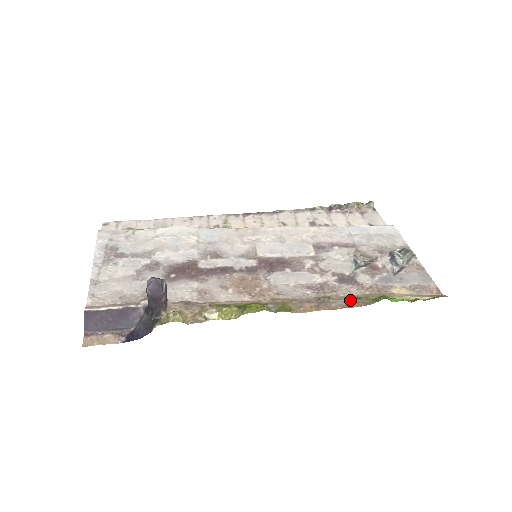
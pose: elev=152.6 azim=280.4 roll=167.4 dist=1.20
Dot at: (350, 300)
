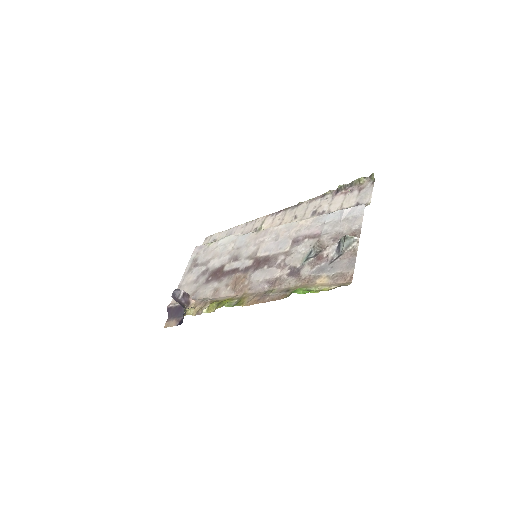
Dot at: (280, 293)
